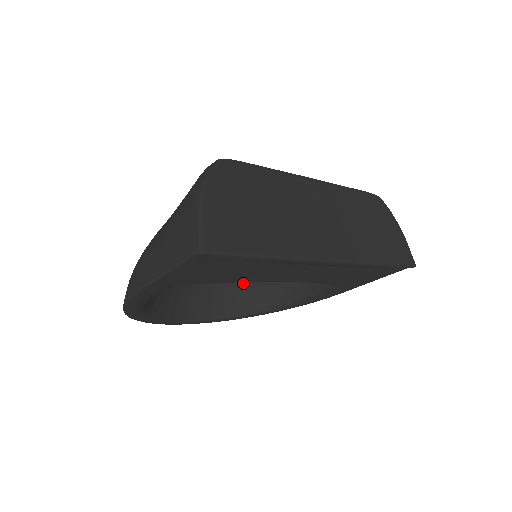
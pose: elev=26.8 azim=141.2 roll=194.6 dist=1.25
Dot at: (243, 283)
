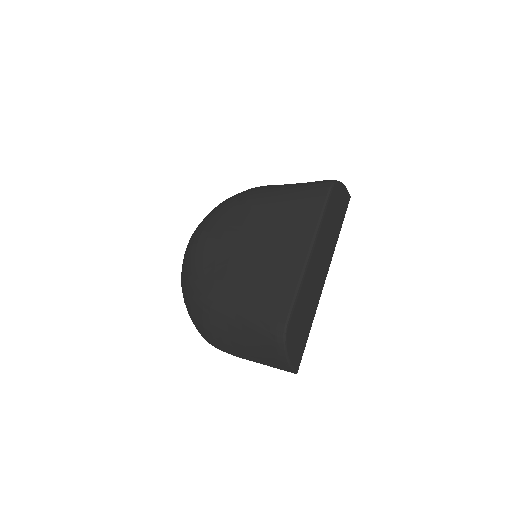
Dot at: occluded
